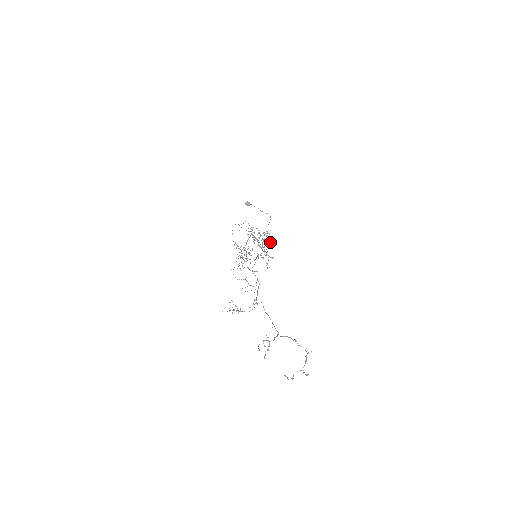
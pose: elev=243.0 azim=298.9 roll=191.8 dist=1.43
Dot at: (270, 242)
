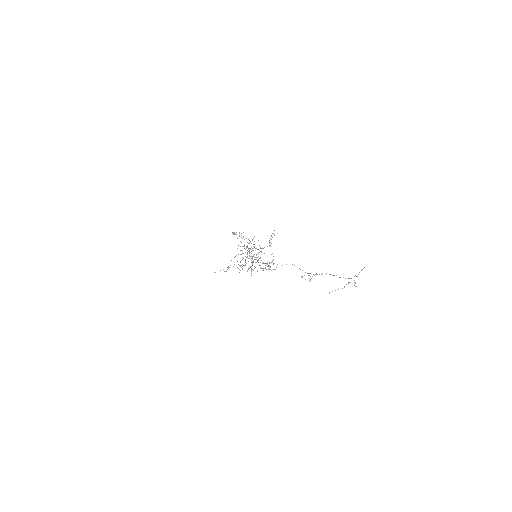
Dot at: occluded
